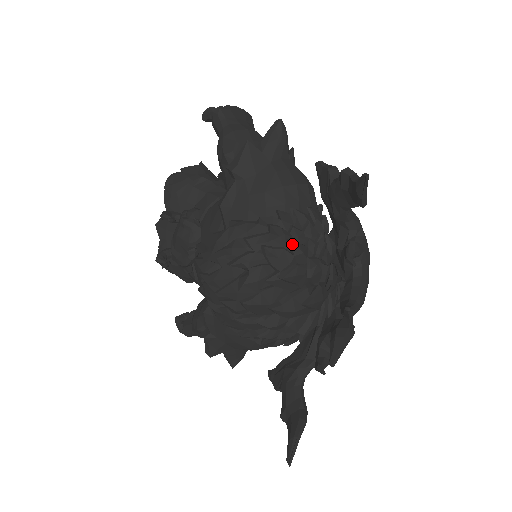
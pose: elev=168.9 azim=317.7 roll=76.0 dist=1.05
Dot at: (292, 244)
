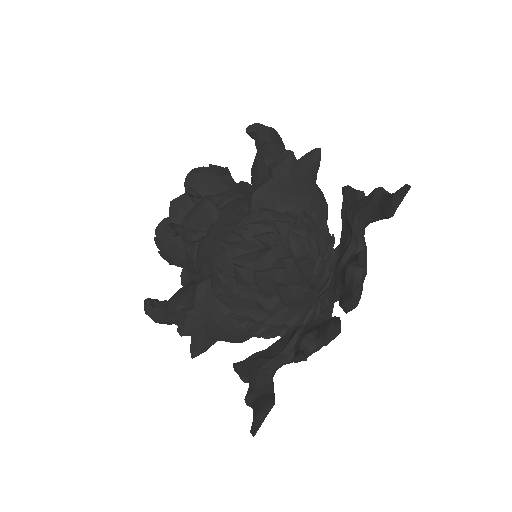
Dot at: (312, 238)
